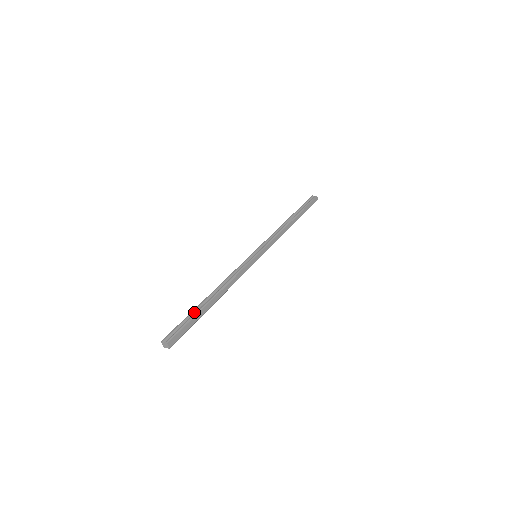
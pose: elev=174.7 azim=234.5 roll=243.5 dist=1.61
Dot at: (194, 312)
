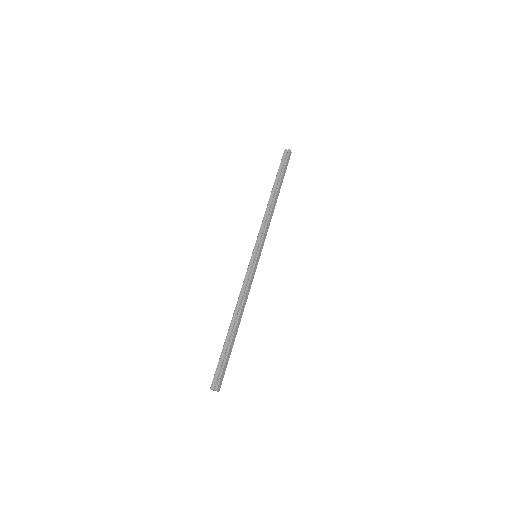
Dot at: (225, 347)
